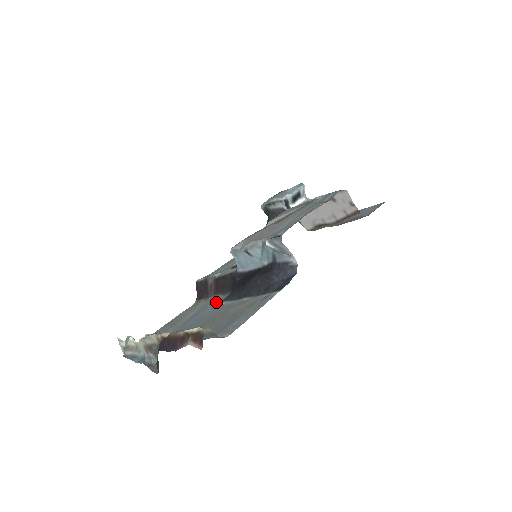
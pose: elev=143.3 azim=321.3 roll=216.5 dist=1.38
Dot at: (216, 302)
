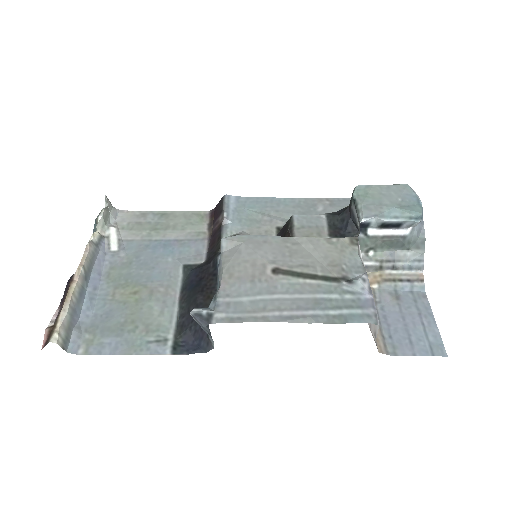
Dot at: (189, 254)
